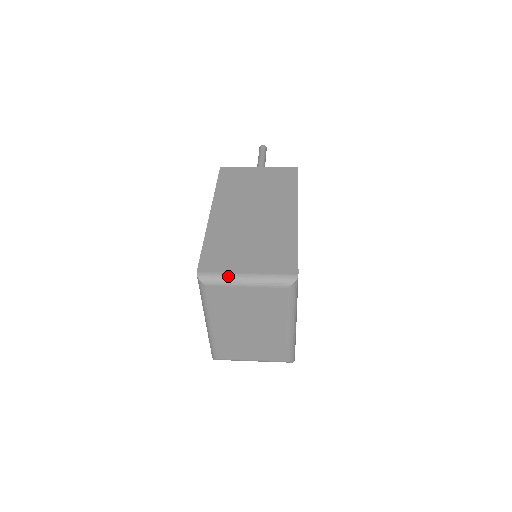
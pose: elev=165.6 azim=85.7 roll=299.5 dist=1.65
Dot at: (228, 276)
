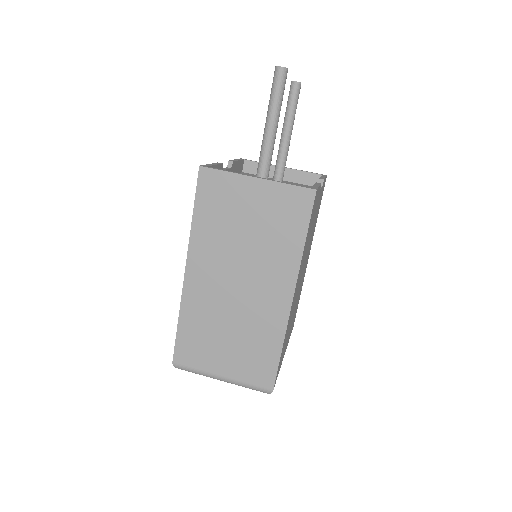
Dot at: (203, 374)
